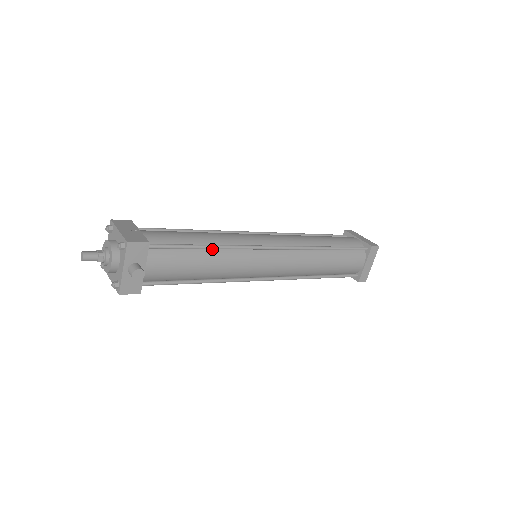
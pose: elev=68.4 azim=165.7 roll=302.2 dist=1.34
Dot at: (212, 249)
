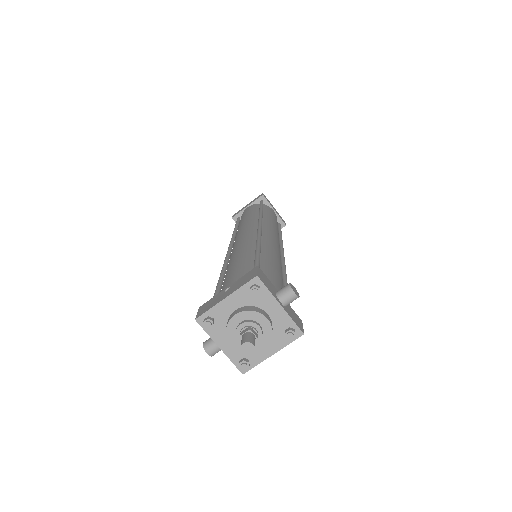
Dot at: occluded
